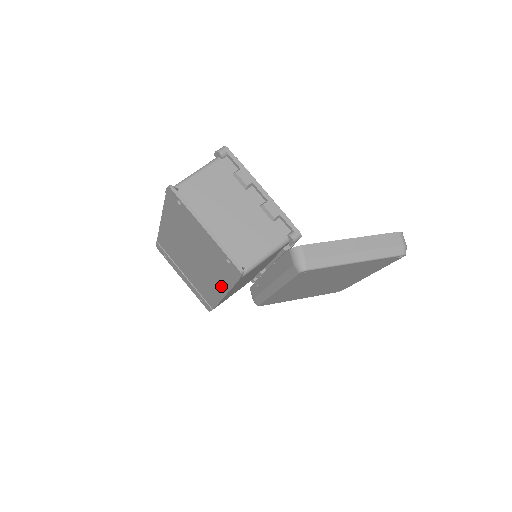
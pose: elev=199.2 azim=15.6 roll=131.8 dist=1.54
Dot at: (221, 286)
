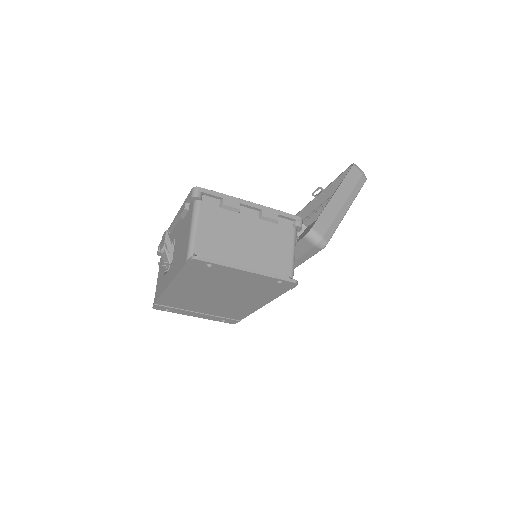
Dot at: (260, 301)
